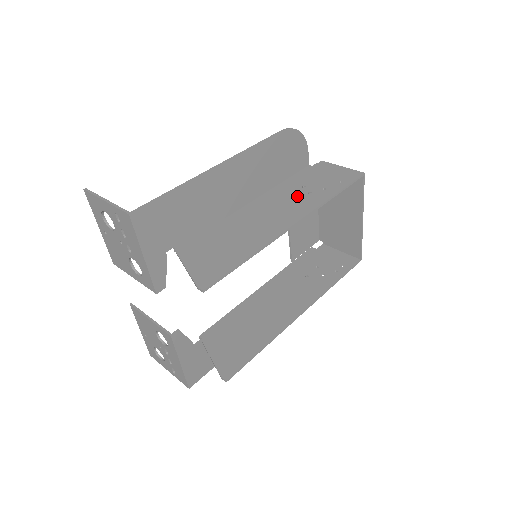
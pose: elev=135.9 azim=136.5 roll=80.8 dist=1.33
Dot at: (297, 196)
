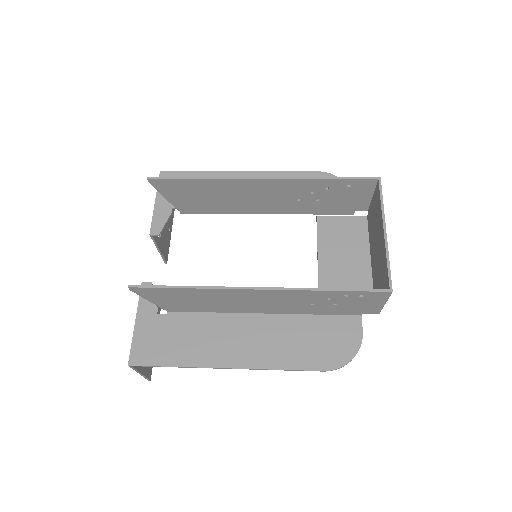
Dot at: (300, 194)
